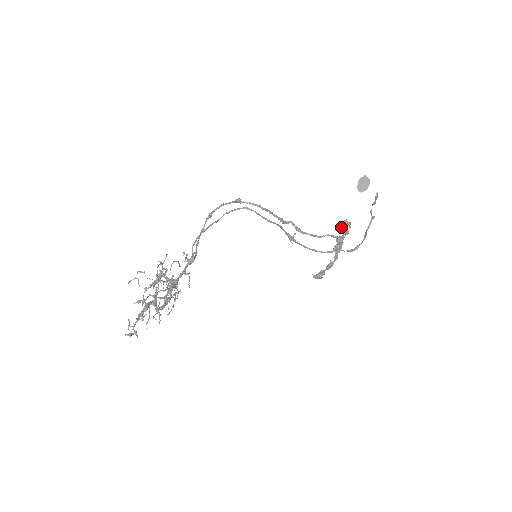
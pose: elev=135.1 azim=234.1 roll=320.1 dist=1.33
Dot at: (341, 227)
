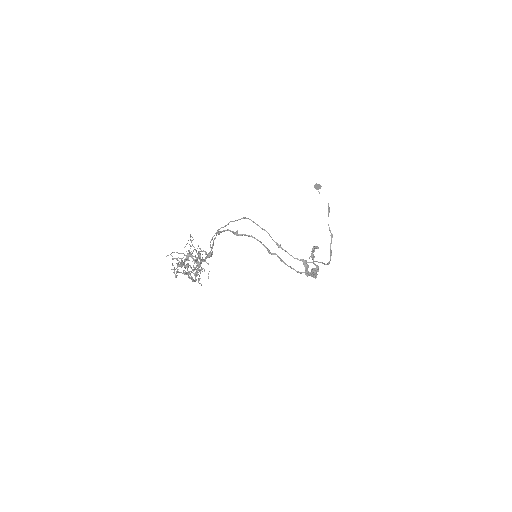
Dot at: (312, 251)
